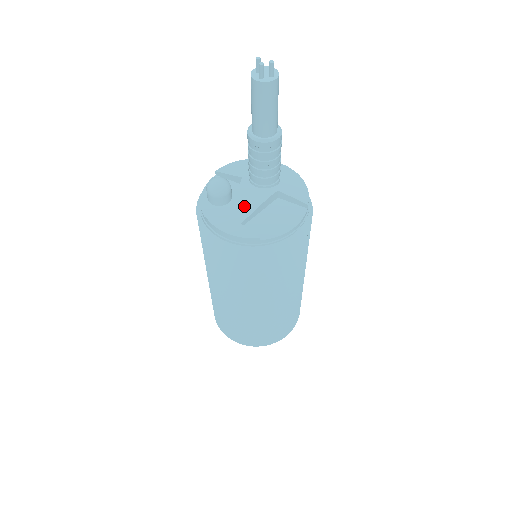
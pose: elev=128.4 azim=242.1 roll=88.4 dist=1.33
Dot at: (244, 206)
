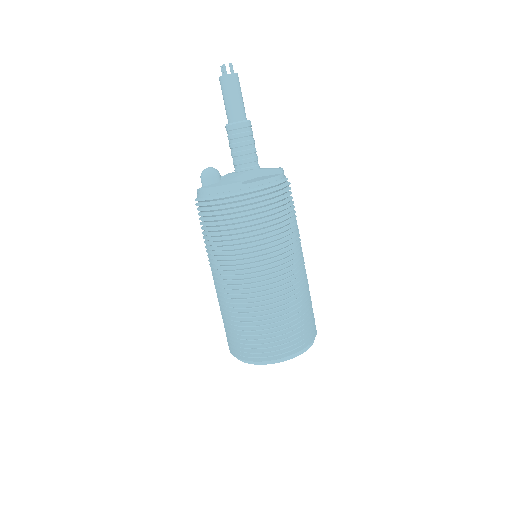
Dot at: (230, 177)
